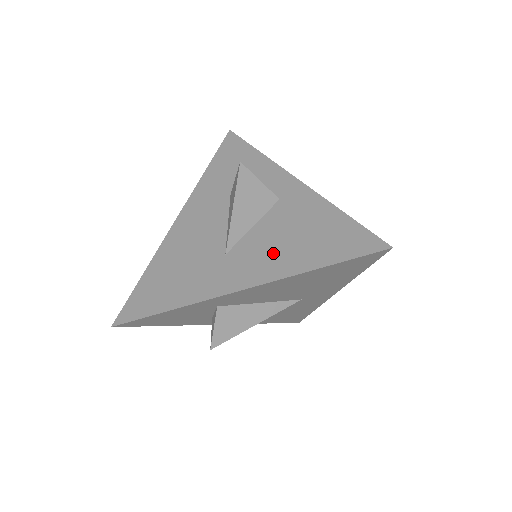
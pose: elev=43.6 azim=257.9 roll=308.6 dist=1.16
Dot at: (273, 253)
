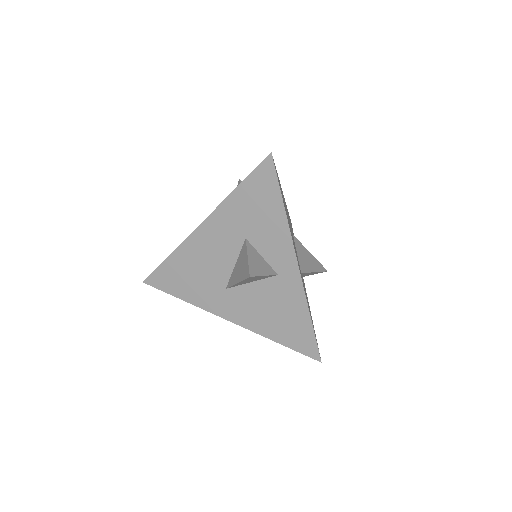
Dot at: (256, 312)
